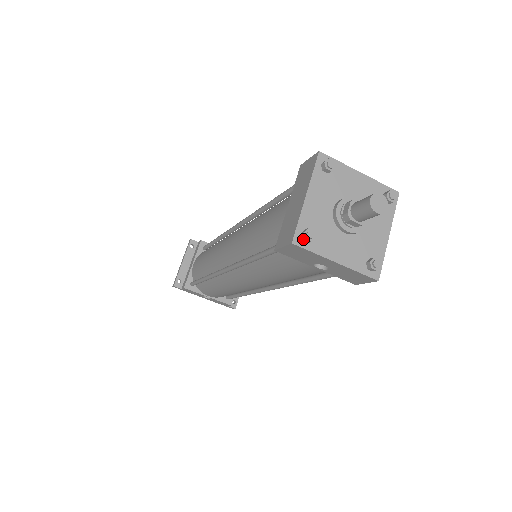
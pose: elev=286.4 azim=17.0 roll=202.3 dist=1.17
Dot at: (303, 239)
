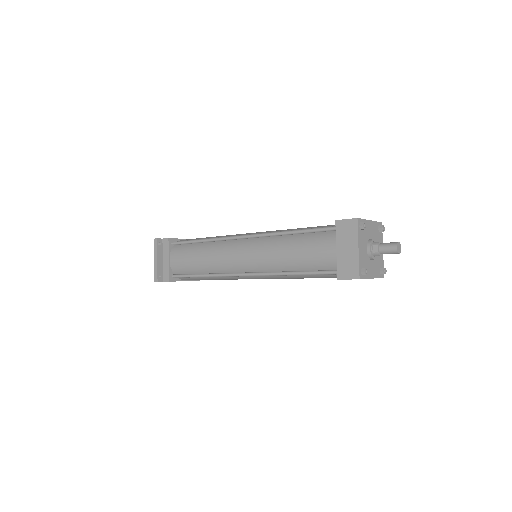
Dot at: (363, 275)
